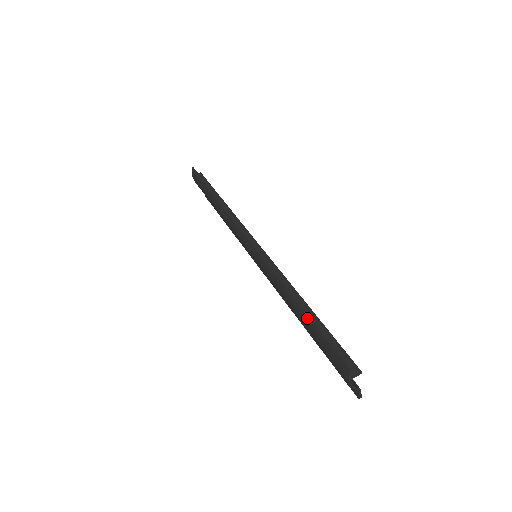
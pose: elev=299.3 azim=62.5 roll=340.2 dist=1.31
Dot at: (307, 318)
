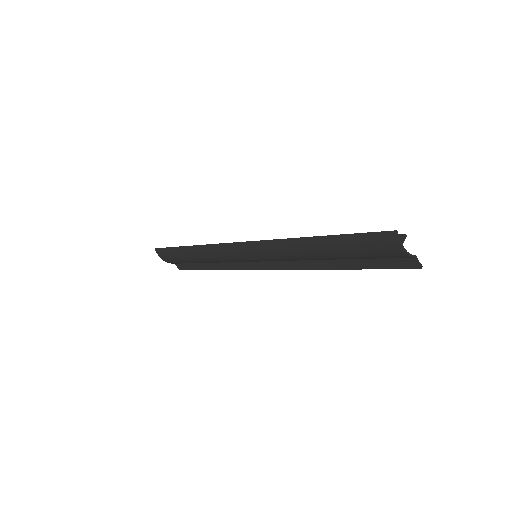
Dot at: (332, 240)
